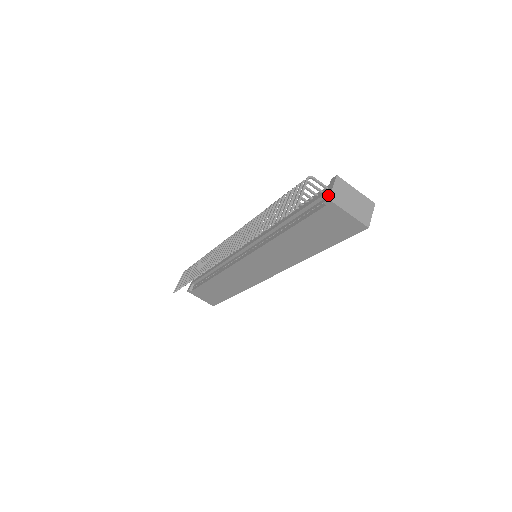
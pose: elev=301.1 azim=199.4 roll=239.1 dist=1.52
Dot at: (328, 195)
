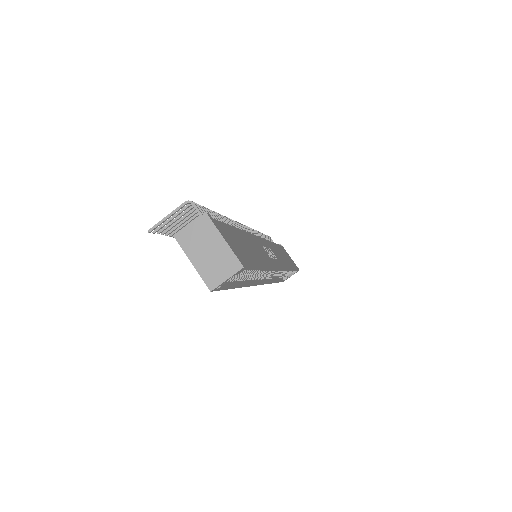
Dot at: (181, 232)
